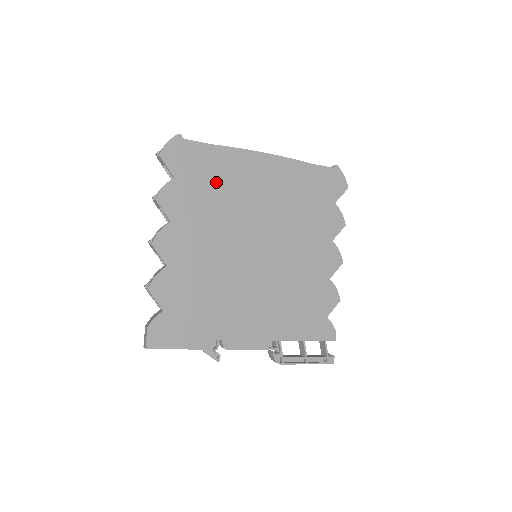
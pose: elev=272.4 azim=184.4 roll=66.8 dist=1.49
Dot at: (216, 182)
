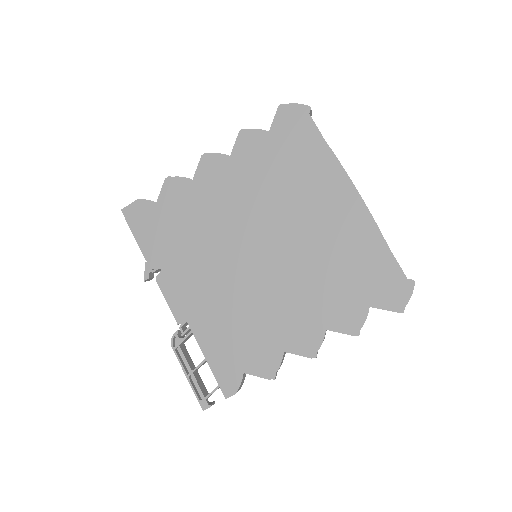
Dot at: (293, 168)
